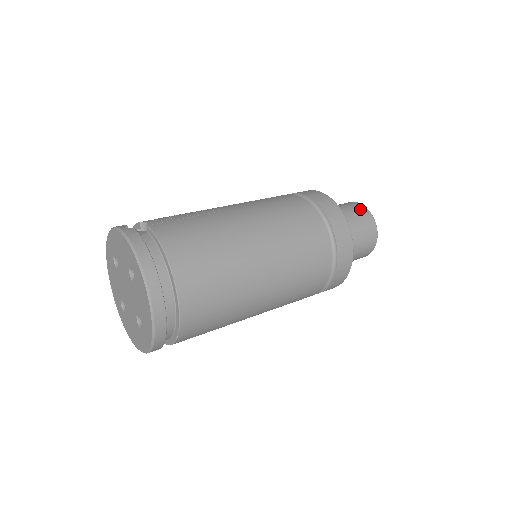
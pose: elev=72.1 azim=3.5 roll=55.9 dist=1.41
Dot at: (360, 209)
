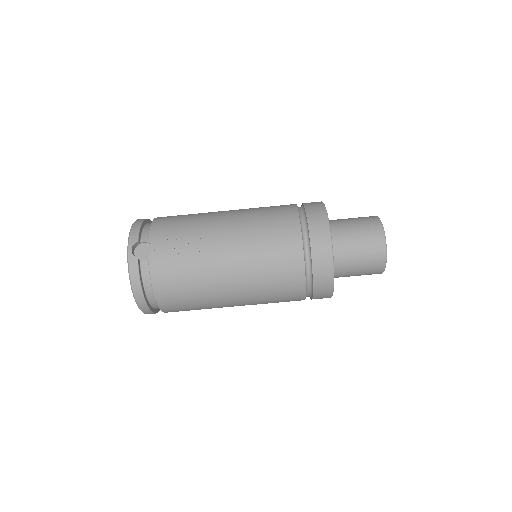
Dot at: (377, 250)
